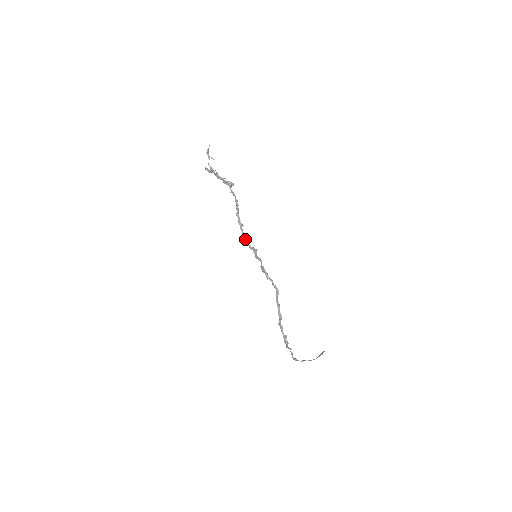
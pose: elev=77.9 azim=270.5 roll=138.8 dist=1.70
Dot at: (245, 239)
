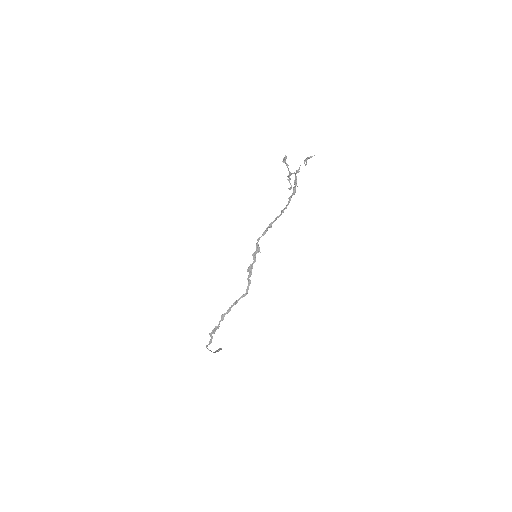
Dot at: occluded
